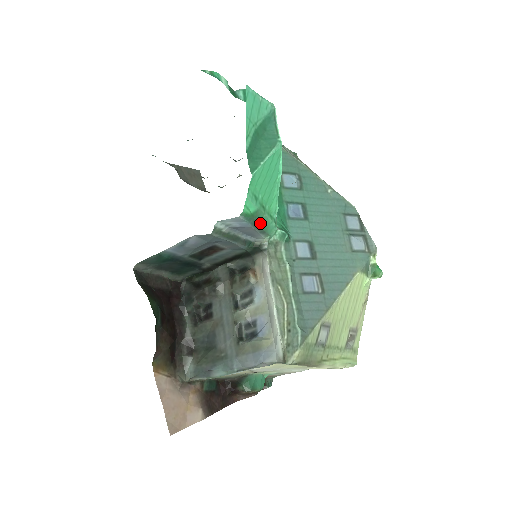
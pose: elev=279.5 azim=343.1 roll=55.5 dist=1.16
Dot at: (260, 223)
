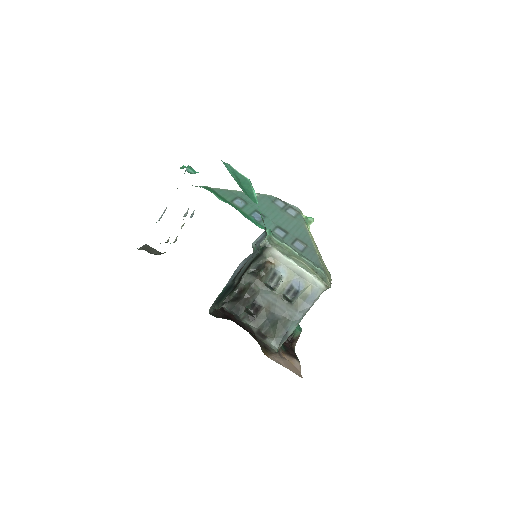
Dot at: occluded
